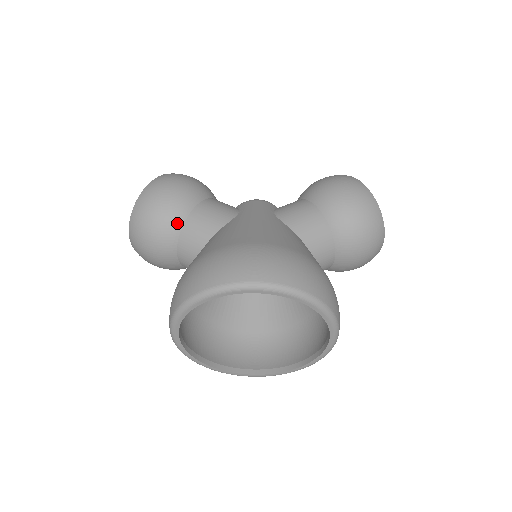
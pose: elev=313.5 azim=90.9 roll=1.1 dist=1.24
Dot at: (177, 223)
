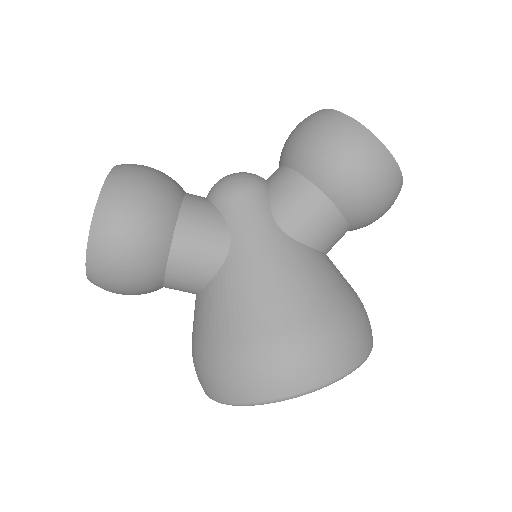
Dot at: (158, 274)
